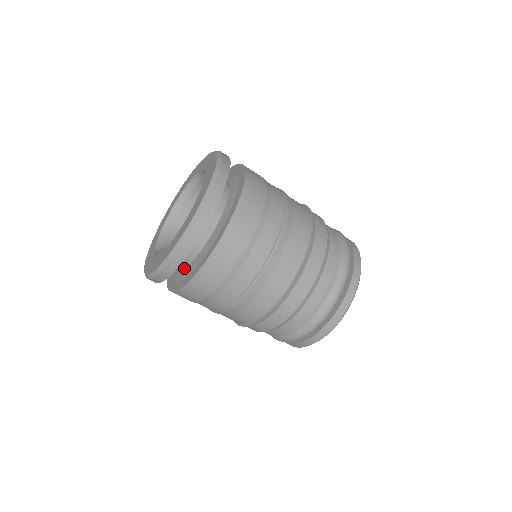
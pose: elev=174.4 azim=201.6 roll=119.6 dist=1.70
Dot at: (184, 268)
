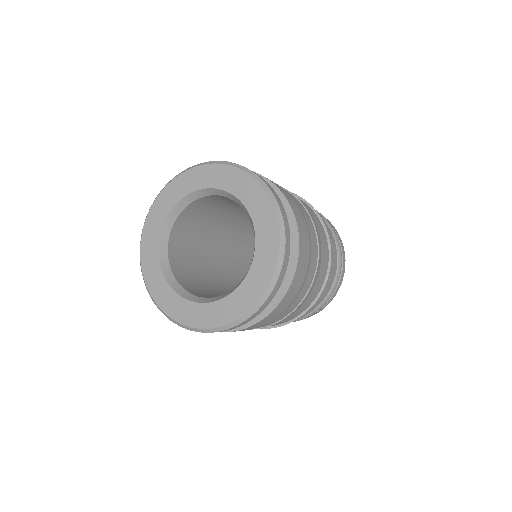
Dot at: occluded
